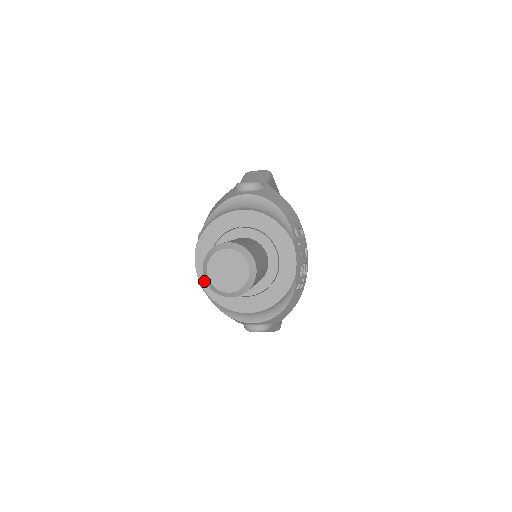
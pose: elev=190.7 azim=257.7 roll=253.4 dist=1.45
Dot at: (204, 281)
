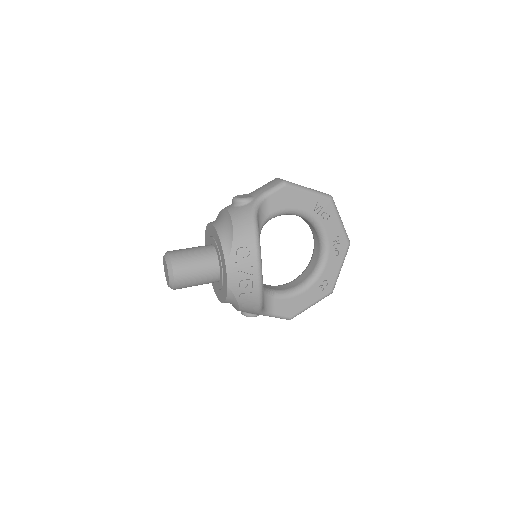
Dot at: occluded
